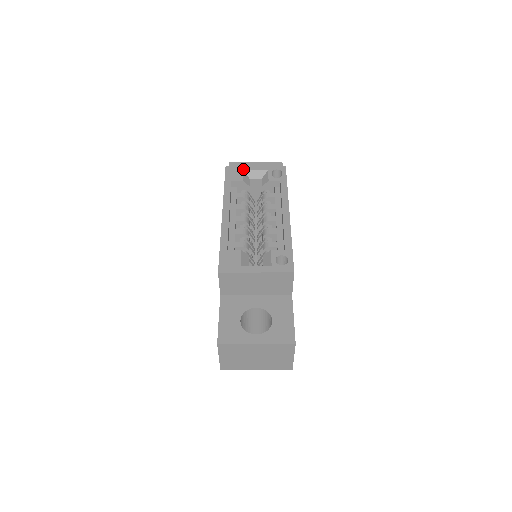
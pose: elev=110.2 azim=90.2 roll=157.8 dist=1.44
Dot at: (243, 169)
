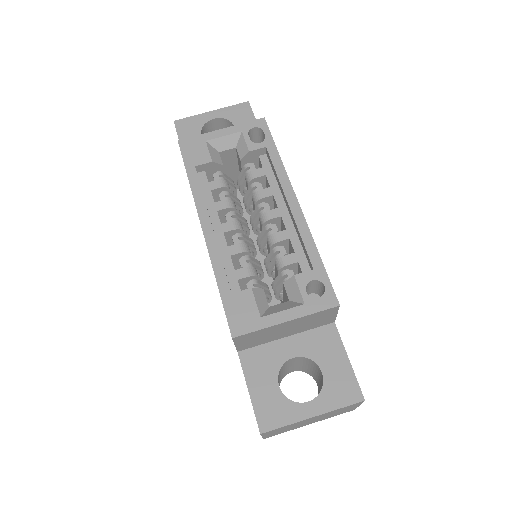
Dot at: (205, 140)
